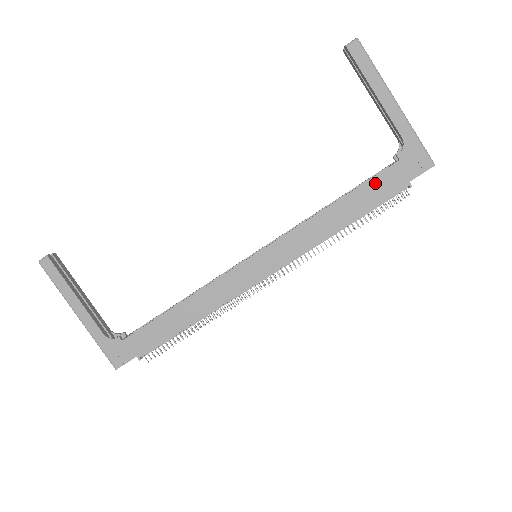
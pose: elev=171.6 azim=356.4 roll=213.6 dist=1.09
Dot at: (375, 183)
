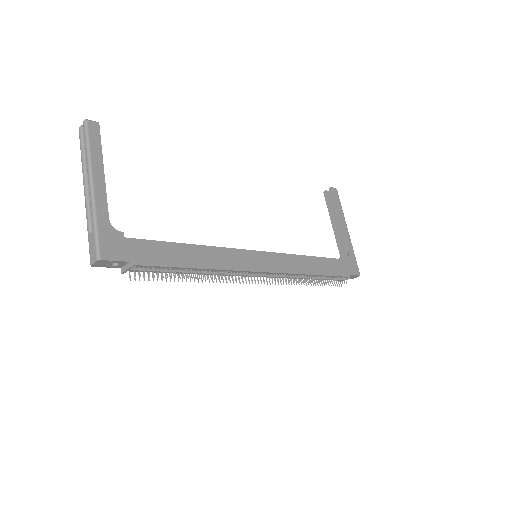
Dot at: (334, 262)
